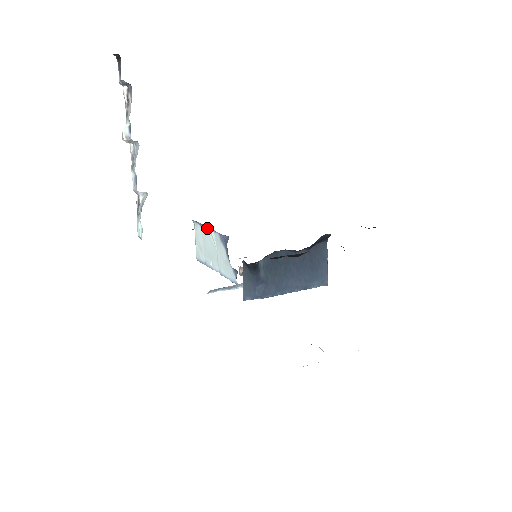
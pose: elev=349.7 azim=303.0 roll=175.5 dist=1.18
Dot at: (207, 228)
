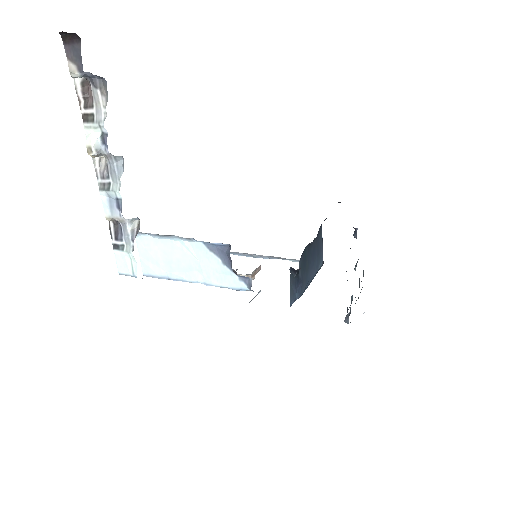
Dot at: (173, 238)
